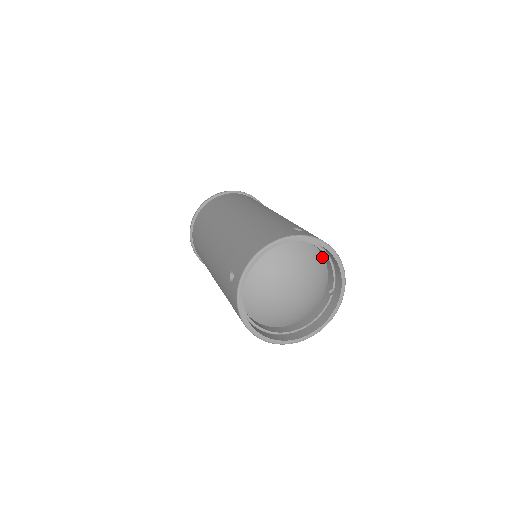
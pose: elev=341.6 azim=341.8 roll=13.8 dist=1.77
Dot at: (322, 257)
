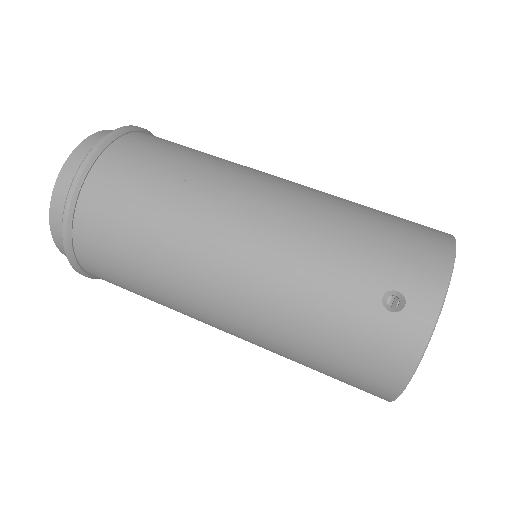
Dot at: occluded
